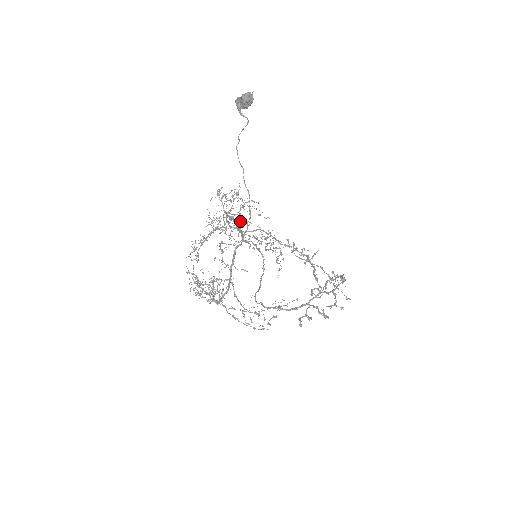
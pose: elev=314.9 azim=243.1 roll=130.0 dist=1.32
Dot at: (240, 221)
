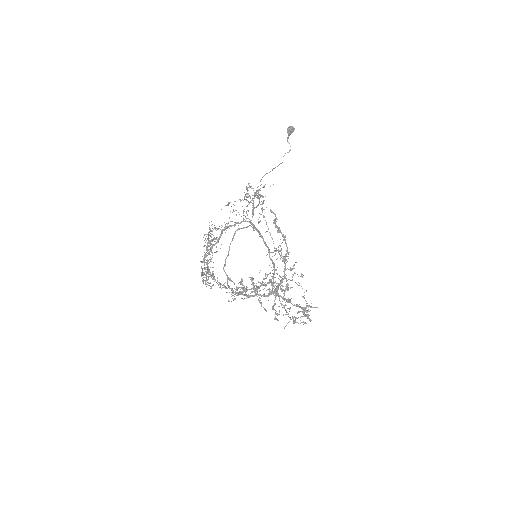
Dot at: (283, 286)
